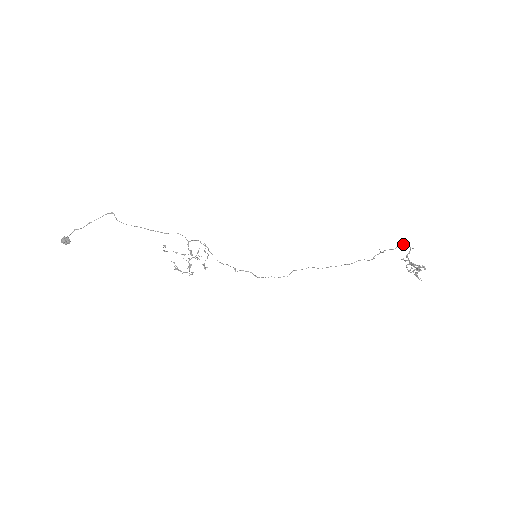
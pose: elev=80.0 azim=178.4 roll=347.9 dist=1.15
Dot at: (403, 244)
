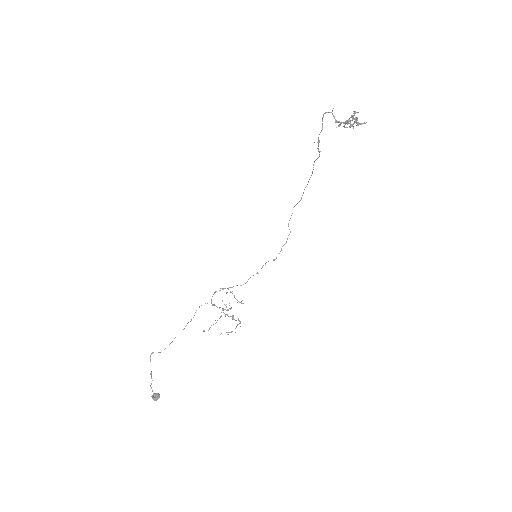
Dot at: (323, 117)
